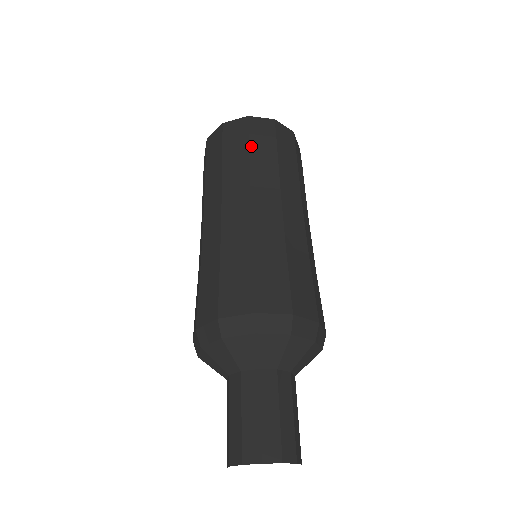
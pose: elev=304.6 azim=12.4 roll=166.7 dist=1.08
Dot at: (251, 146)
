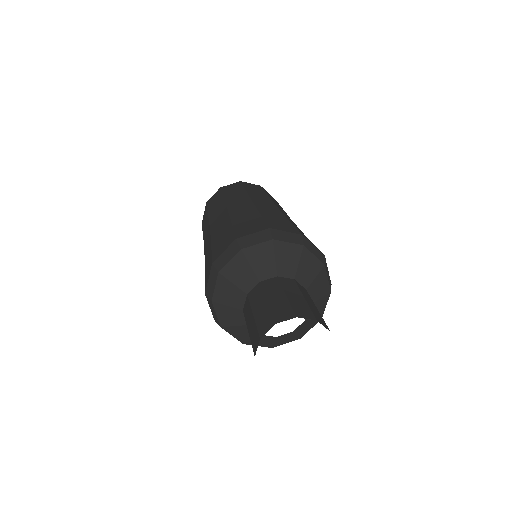
Dot at: (267, 193)
